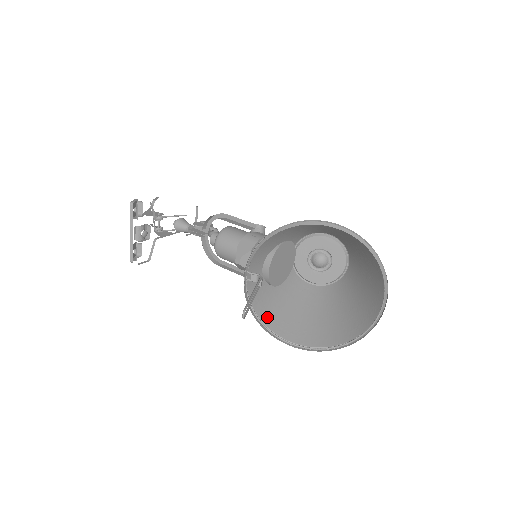
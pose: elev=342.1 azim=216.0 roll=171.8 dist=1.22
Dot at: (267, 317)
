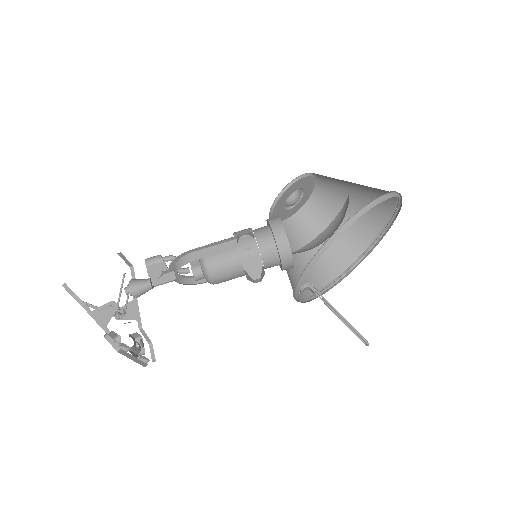
Dot at: occluded
